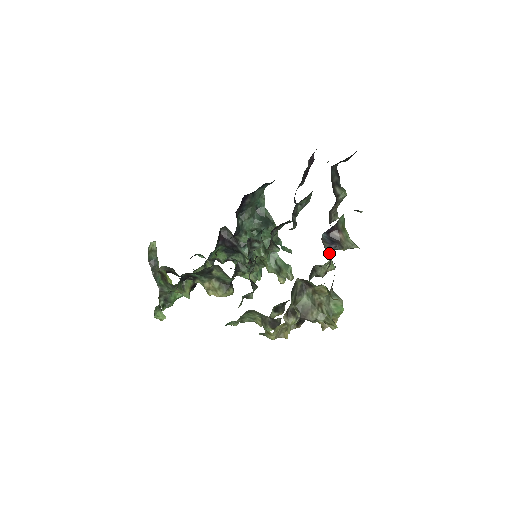
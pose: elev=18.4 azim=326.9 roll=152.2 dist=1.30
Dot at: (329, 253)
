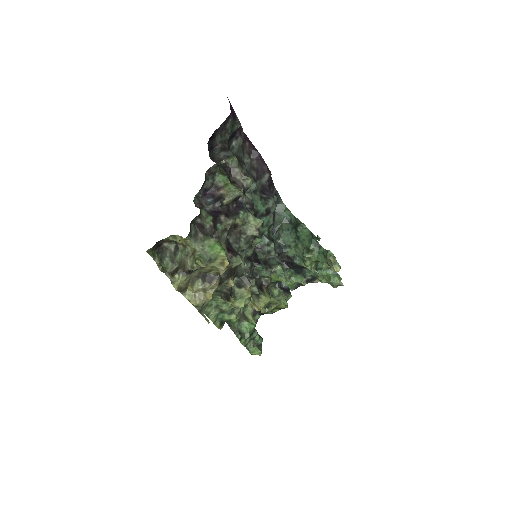
Dot at: (219, 211)
